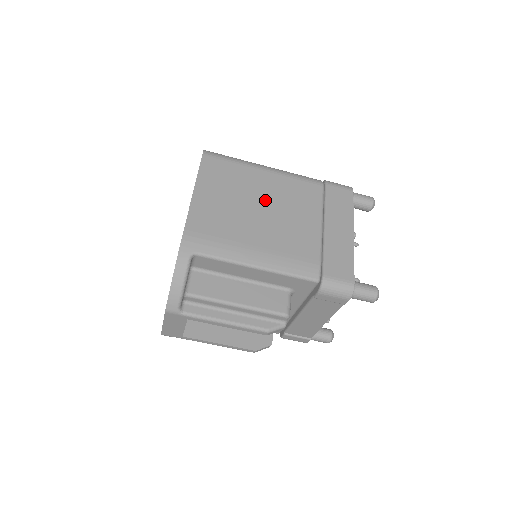
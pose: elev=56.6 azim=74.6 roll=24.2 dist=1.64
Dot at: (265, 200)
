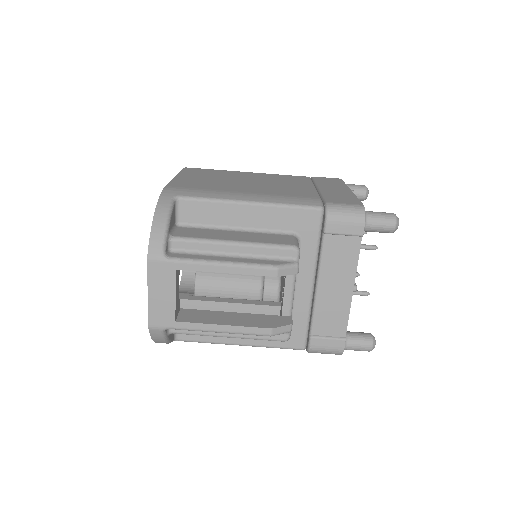
Dot at: (251, 179)
